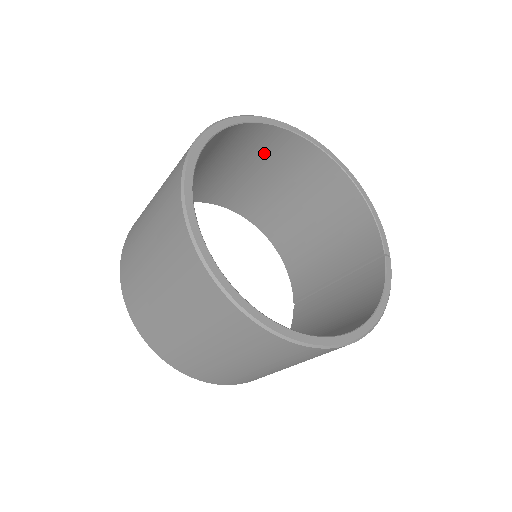
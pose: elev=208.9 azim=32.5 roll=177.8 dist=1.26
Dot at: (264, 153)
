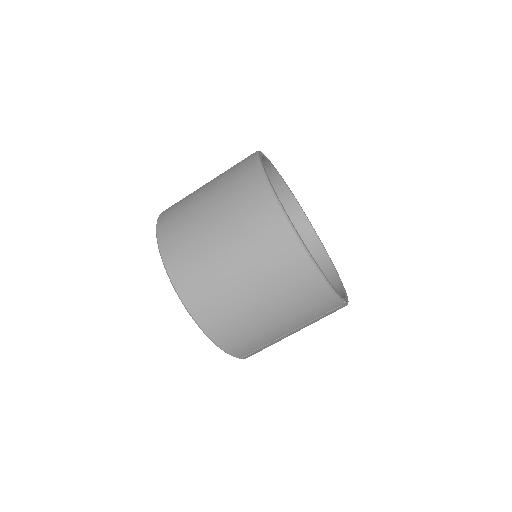
Dot at: occluded
